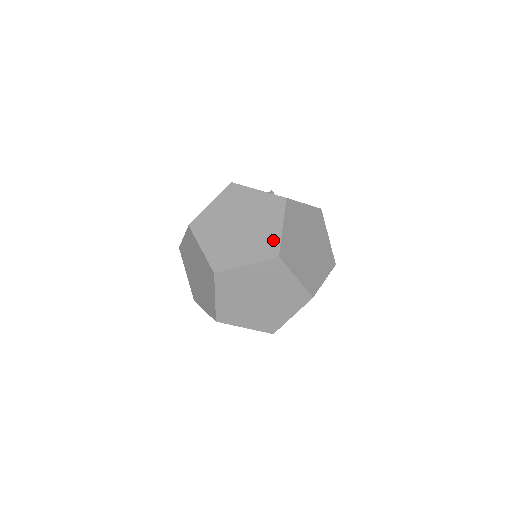
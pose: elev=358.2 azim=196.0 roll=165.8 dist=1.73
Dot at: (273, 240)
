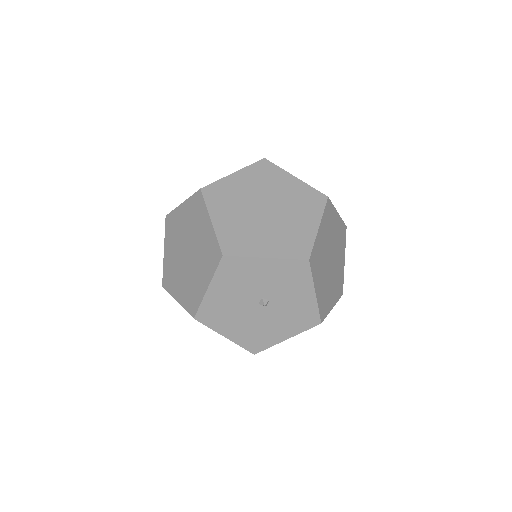
Dot at: occluded
